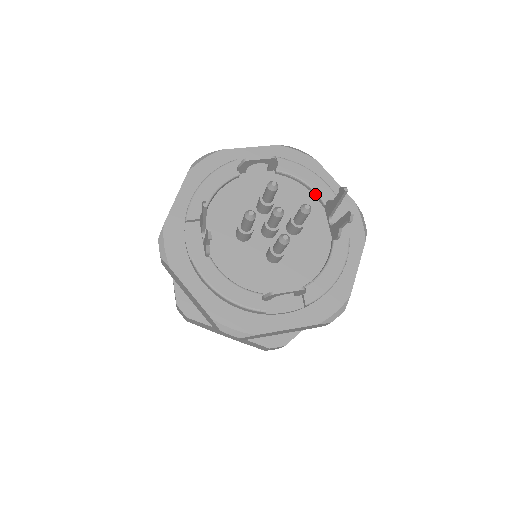
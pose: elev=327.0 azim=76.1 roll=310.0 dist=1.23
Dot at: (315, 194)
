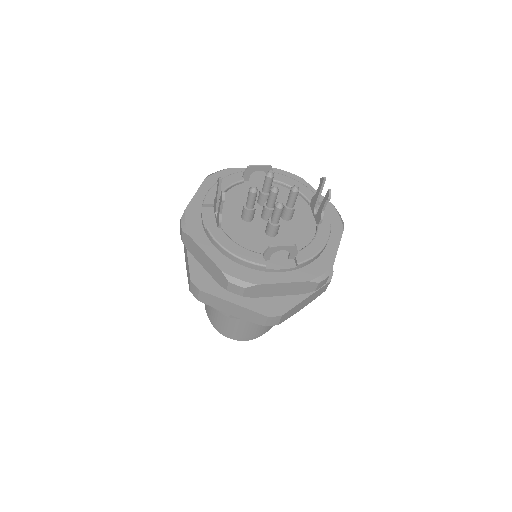
Dot at: (302, 196)
